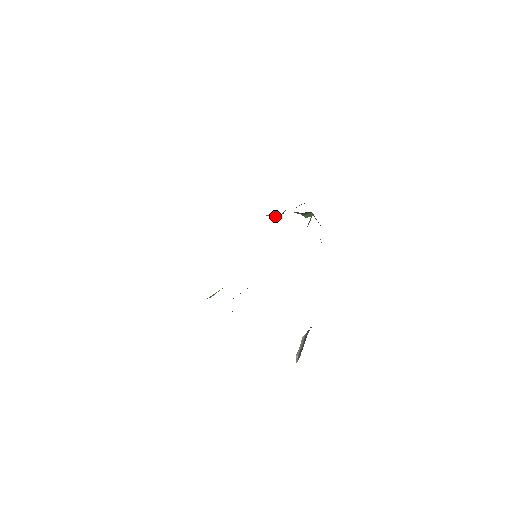
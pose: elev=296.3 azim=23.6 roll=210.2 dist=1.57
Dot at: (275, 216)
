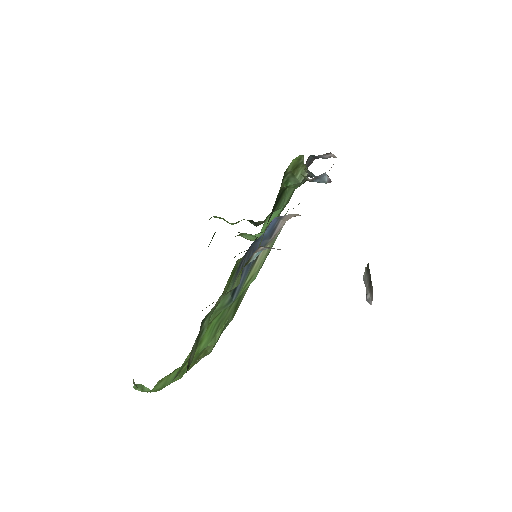
Dot at: occluded
